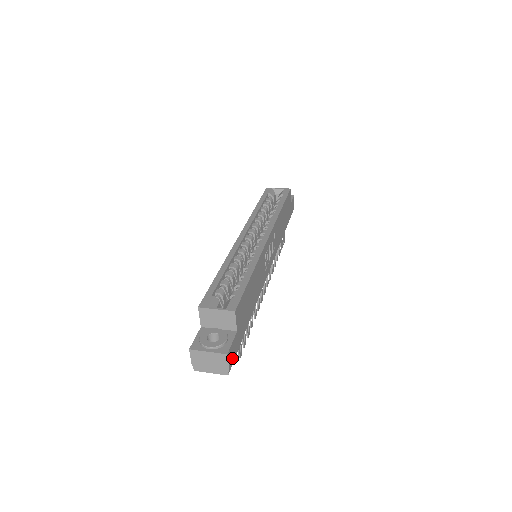
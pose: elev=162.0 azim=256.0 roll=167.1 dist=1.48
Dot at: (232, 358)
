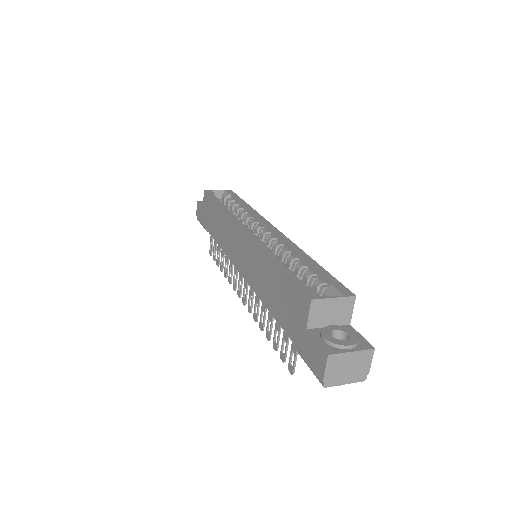
Dot at: occluded
